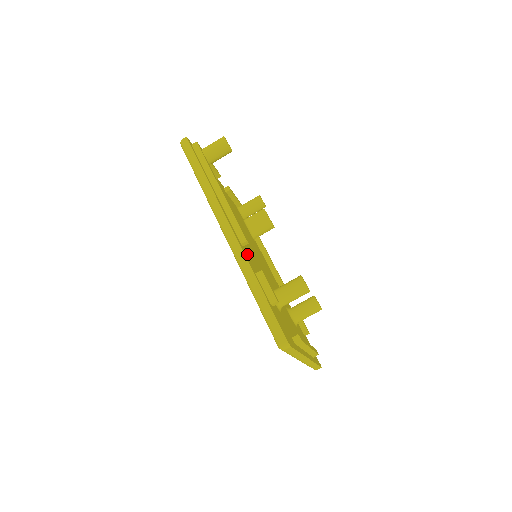
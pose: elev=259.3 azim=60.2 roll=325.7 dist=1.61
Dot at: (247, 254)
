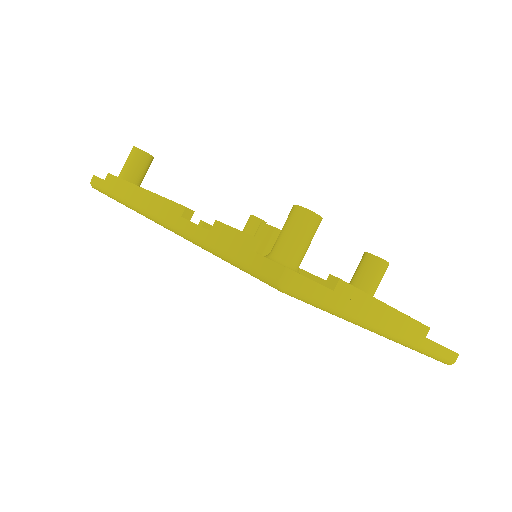
Dot at: occluded
